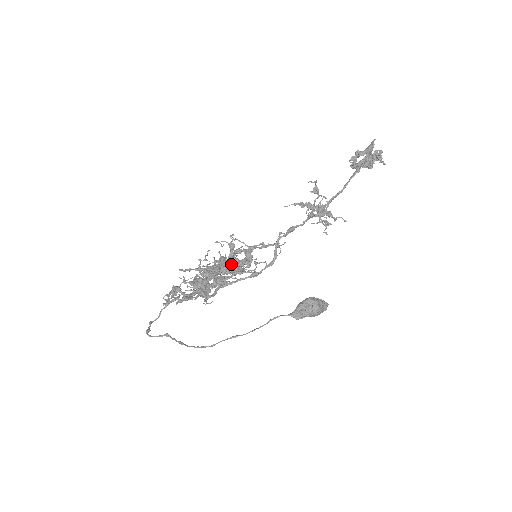
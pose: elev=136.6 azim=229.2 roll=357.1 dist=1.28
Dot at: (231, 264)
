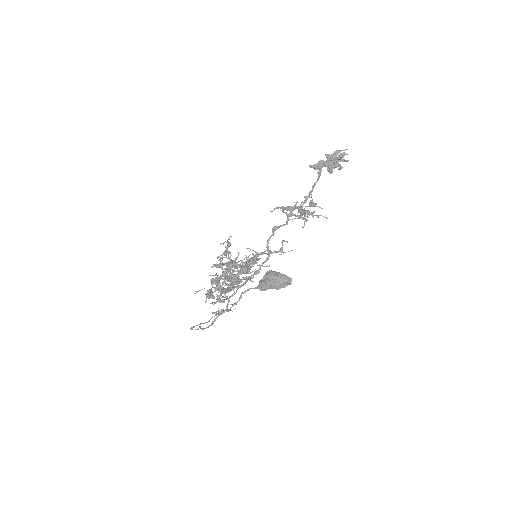
Dot at: (232, 260)
